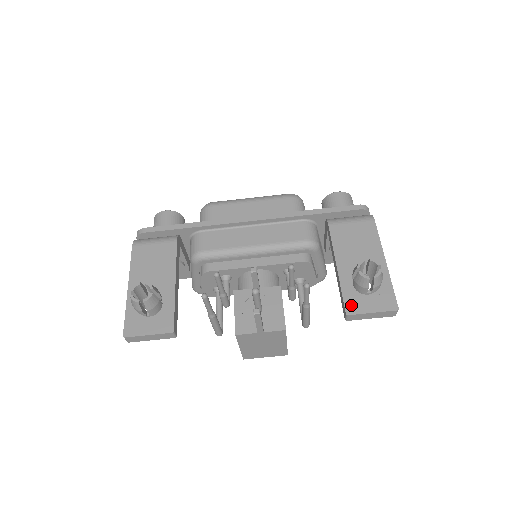
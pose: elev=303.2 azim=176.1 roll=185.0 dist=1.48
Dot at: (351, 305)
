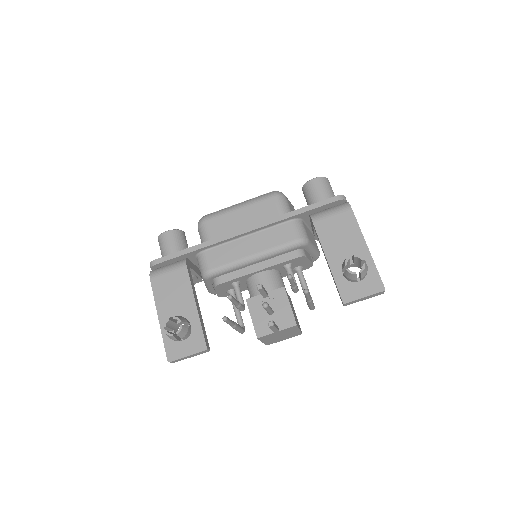
Dot at: (346, 294)
